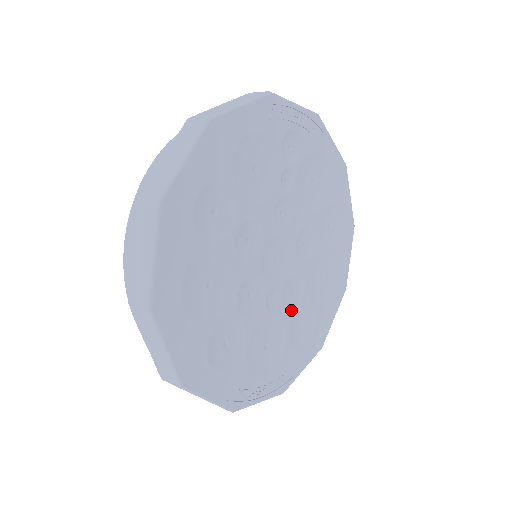
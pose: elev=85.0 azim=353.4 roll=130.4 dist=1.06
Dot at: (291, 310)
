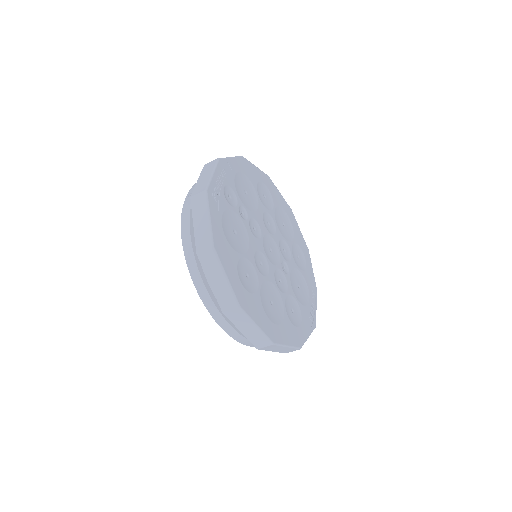
Dot at: (291, 258)
